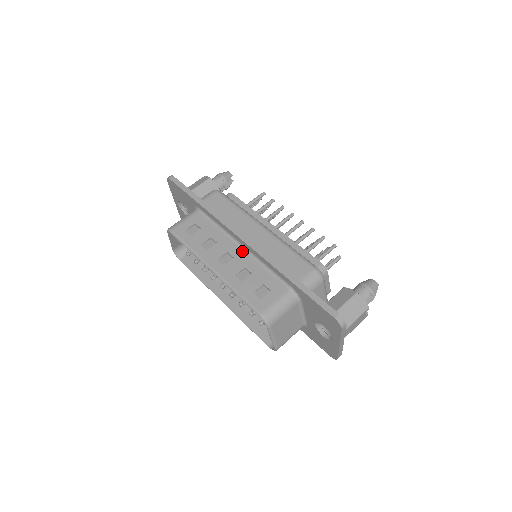
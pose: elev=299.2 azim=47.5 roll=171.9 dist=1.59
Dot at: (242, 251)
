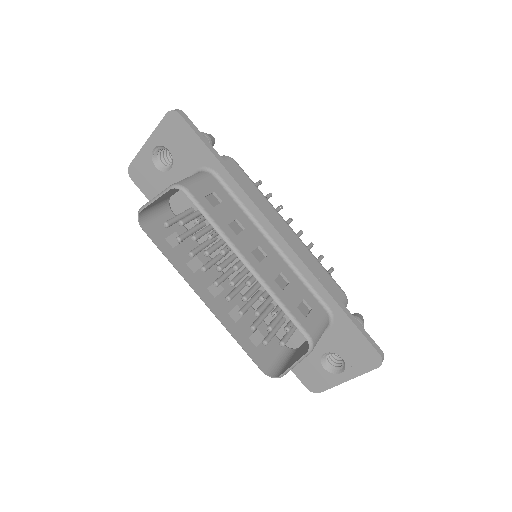
Dot at: (274, 250)
